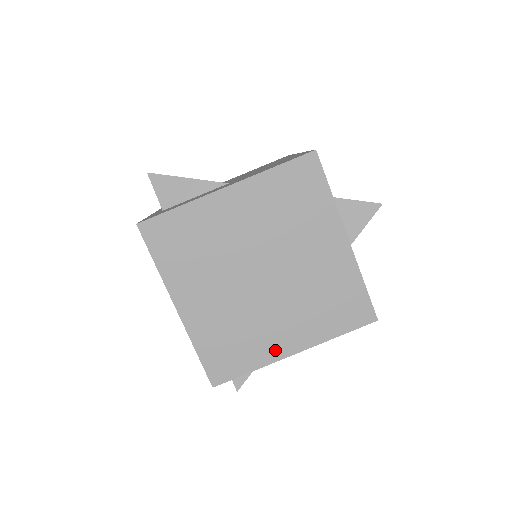
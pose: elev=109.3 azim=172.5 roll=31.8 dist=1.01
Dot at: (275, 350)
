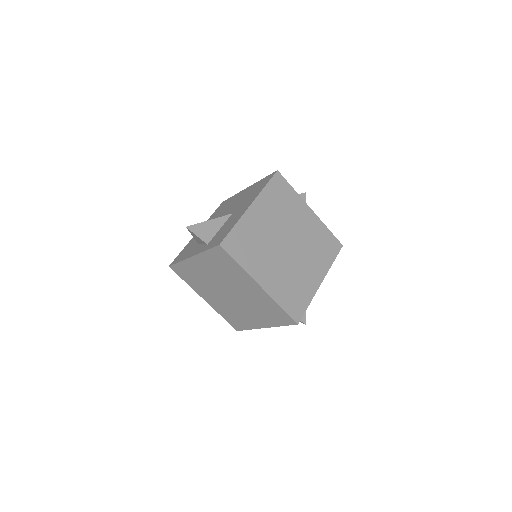
Dot at: (313, 285)
